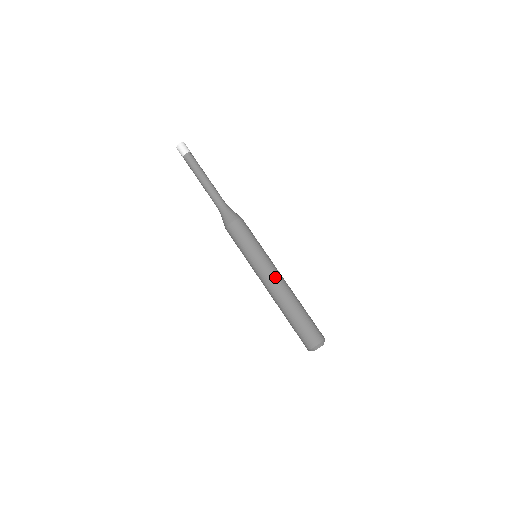
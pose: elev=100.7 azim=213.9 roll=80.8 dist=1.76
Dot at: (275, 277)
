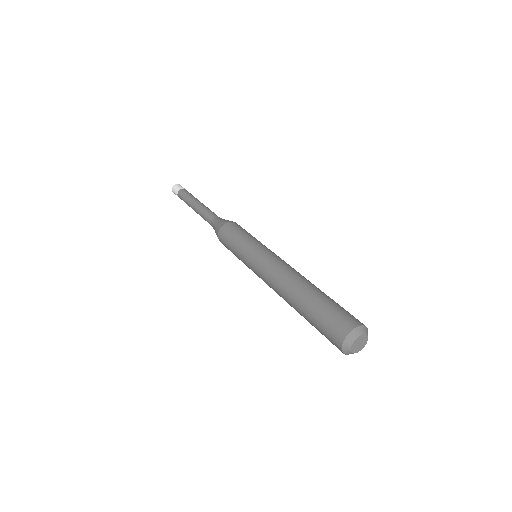
Dot at: (280, 263)
